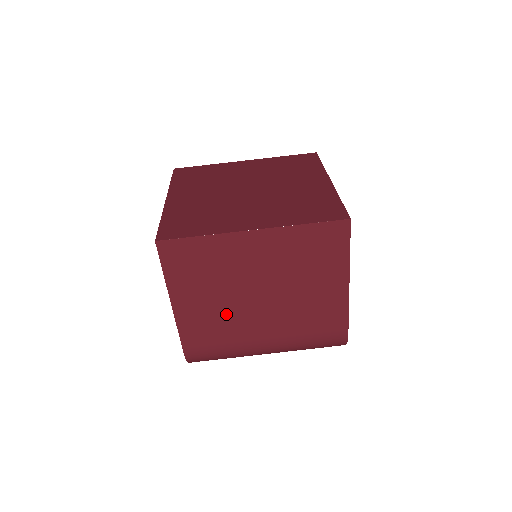
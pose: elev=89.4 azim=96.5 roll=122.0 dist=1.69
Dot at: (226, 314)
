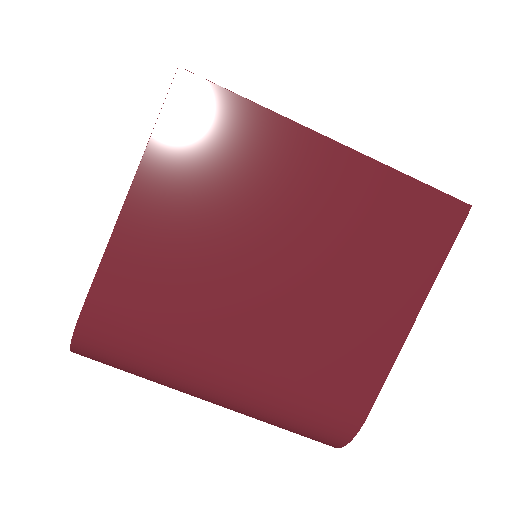
Dot at: (202, 271)
